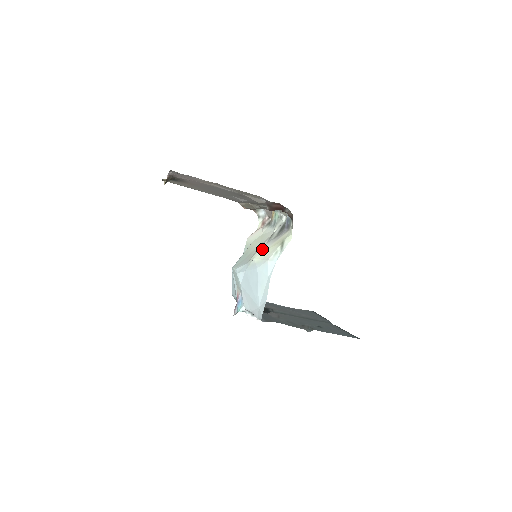
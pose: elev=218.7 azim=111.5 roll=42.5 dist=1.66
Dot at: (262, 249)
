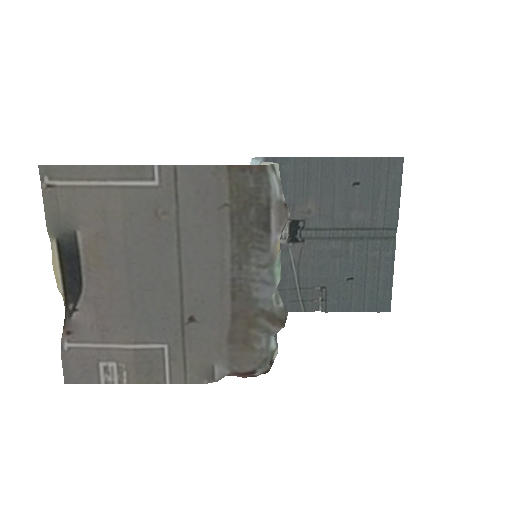
Dot at: occluded
